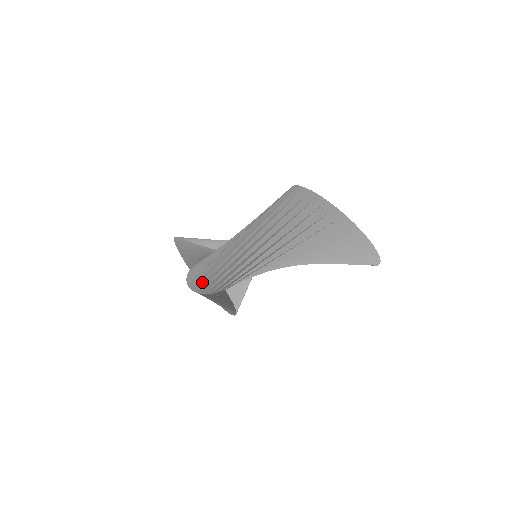
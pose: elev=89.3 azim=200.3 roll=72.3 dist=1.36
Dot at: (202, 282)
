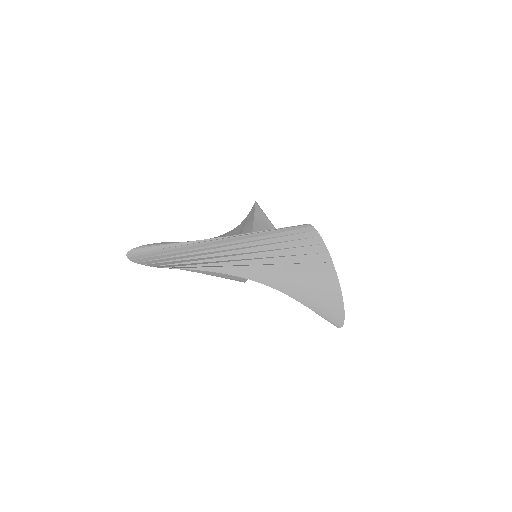
Dot at: (141, 258)
